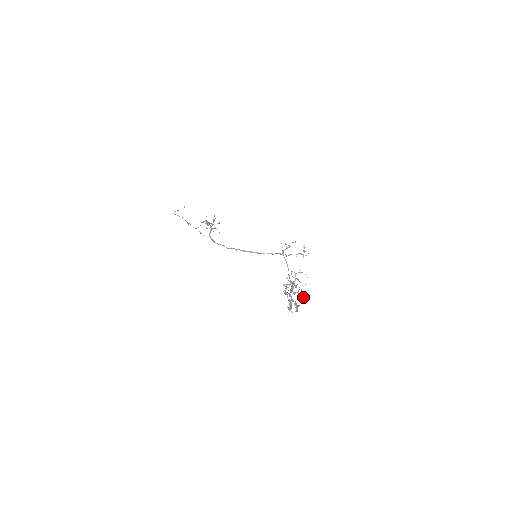
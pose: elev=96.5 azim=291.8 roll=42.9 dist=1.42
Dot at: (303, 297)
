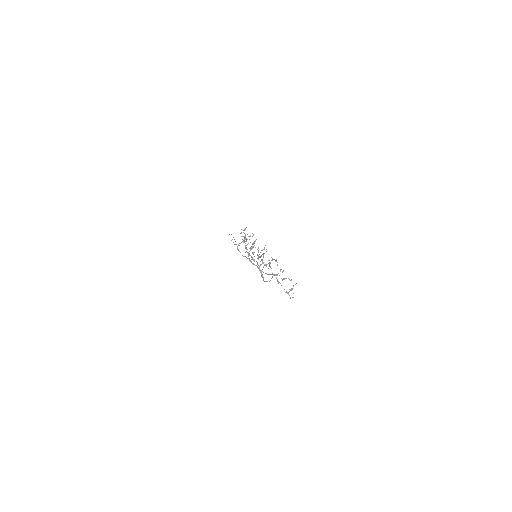
Dot at: (262, 254)
